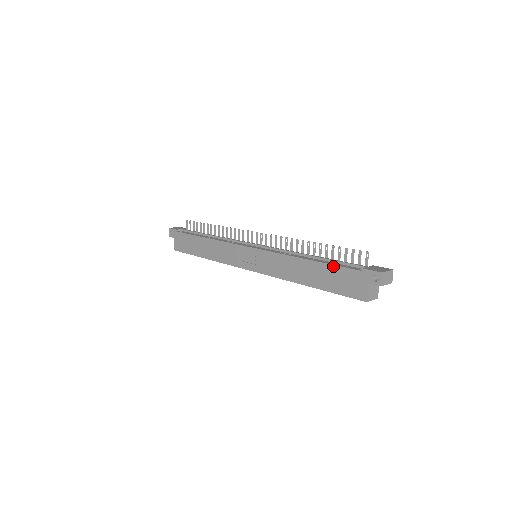
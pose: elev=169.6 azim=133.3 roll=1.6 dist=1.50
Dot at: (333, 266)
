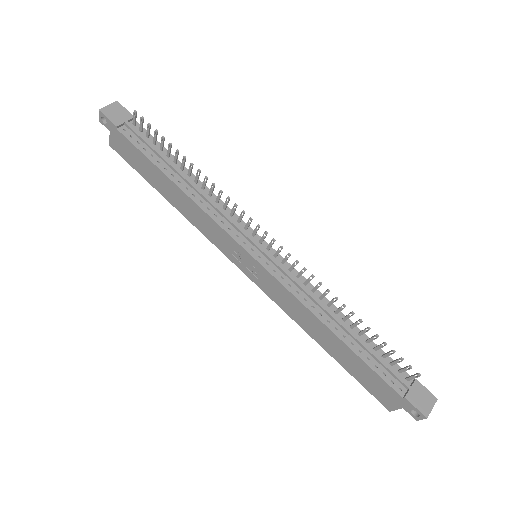
Dot at: (369, 367)
